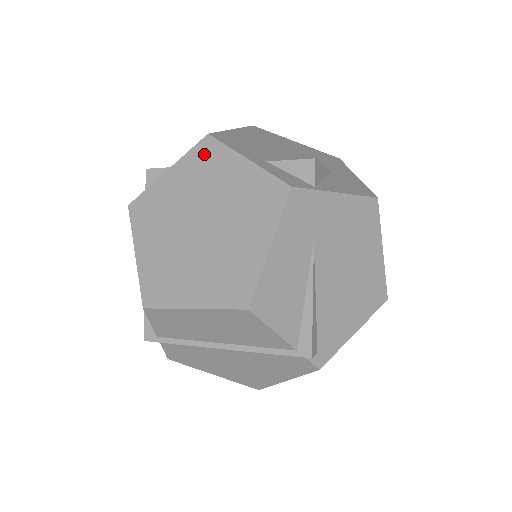
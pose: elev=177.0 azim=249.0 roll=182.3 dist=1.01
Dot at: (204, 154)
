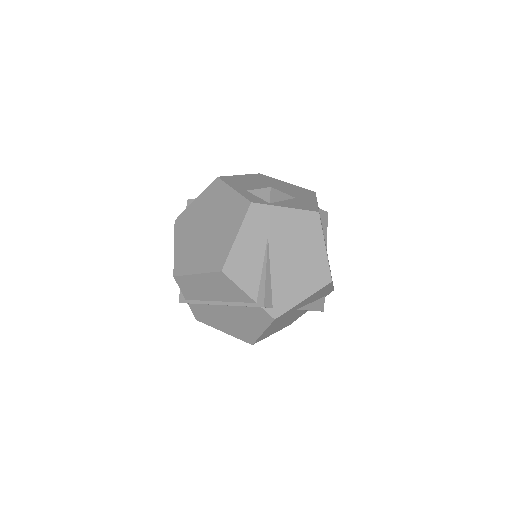
Dot at: (214, 188)
